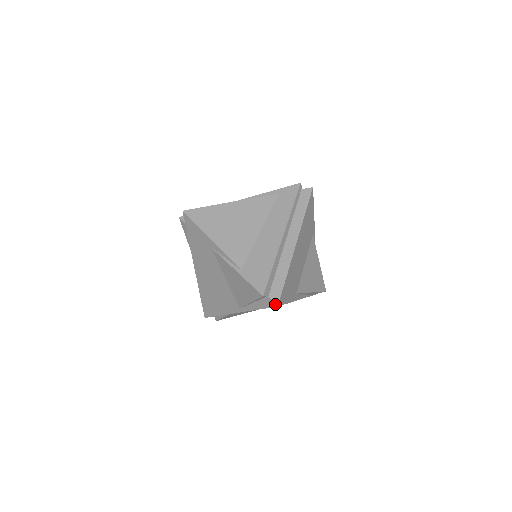
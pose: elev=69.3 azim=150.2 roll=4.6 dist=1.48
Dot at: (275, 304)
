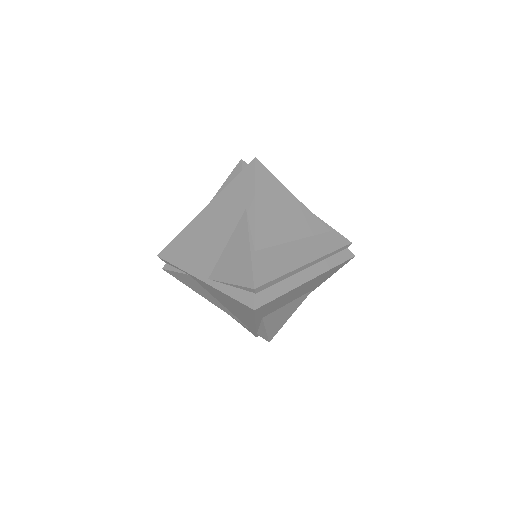
Dot at: (254, 306)
